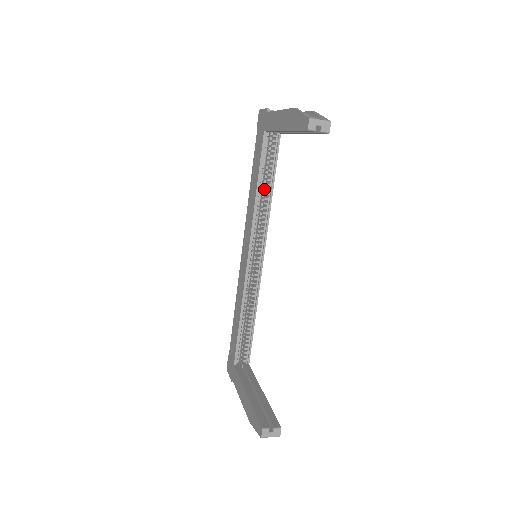
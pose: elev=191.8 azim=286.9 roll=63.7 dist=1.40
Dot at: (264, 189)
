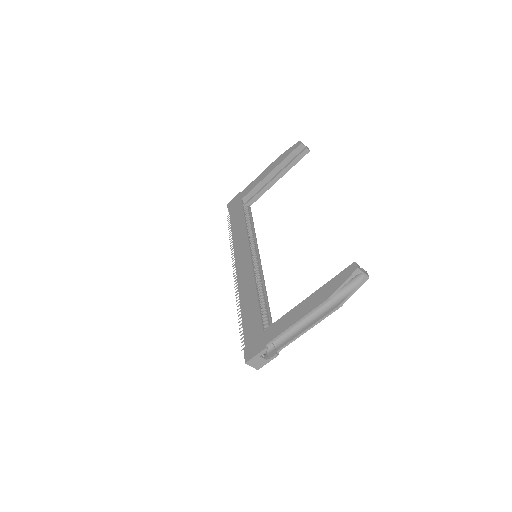
Dot at: occluded
